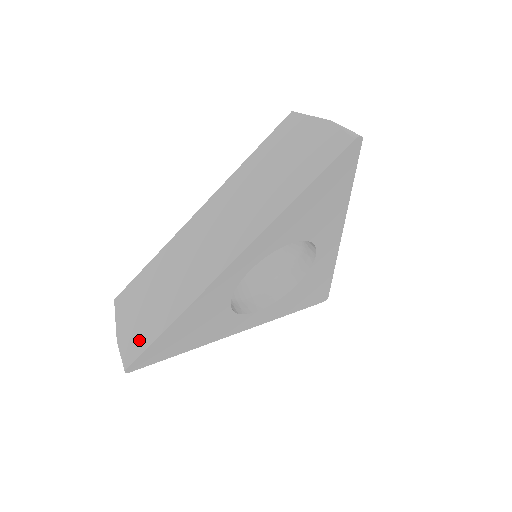
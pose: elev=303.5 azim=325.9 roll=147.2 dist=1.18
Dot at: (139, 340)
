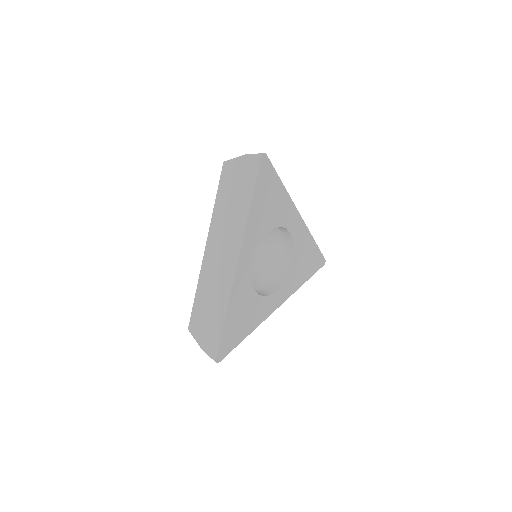
Dot at: (214, 340)
